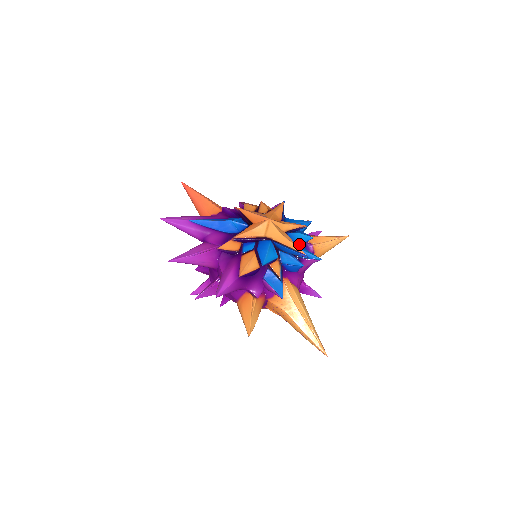
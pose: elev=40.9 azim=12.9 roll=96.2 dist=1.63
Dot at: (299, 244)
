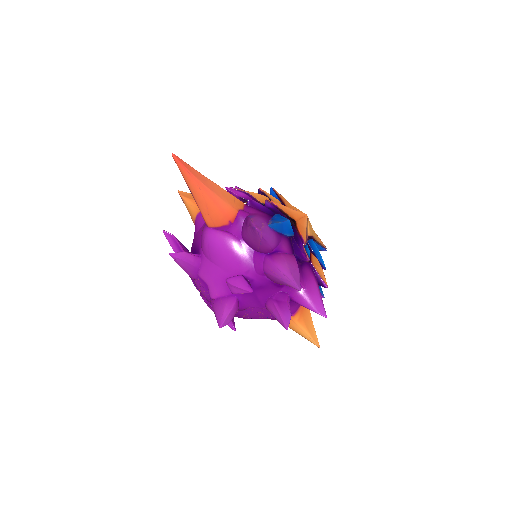
Dot at: occluded
